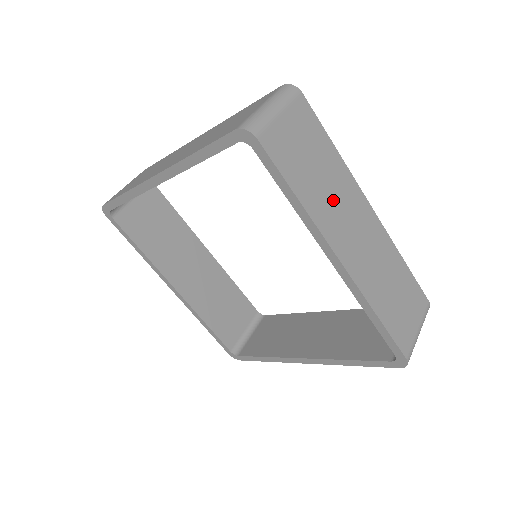
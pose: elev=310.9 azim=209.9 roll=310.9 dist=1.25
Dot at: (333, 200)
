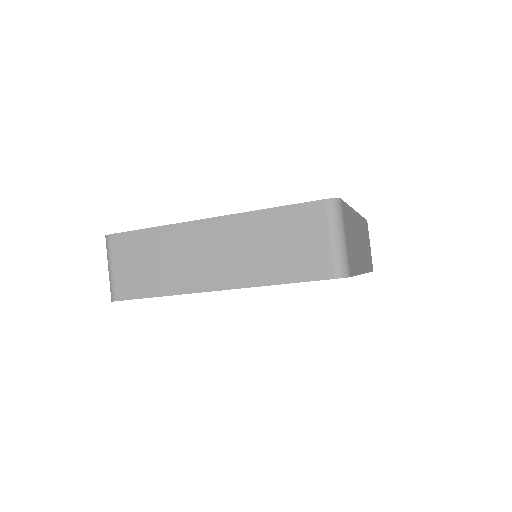
Dot at: (357, 244)
